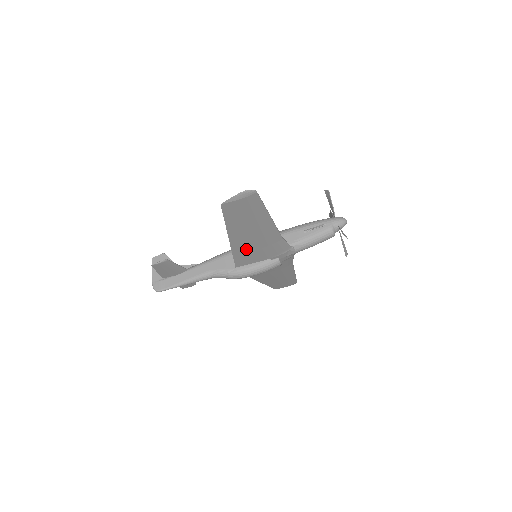
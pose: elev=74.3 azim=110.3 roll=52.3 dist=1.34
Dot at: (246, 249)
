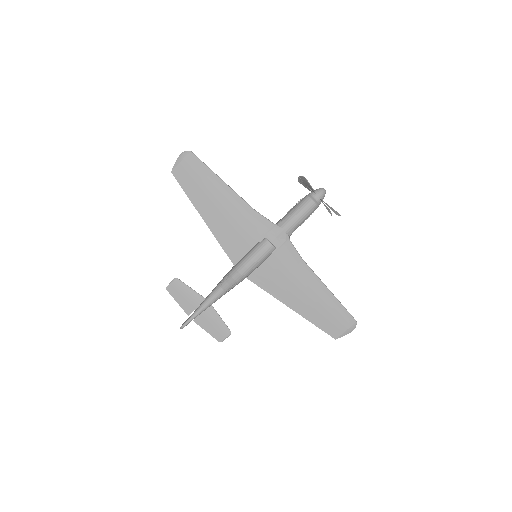
Dot at: (226, 230)
